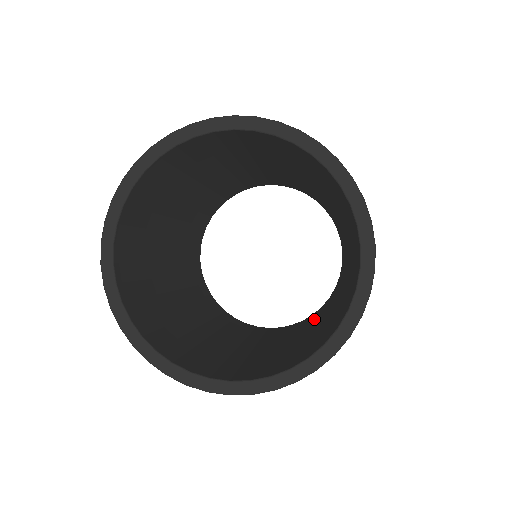
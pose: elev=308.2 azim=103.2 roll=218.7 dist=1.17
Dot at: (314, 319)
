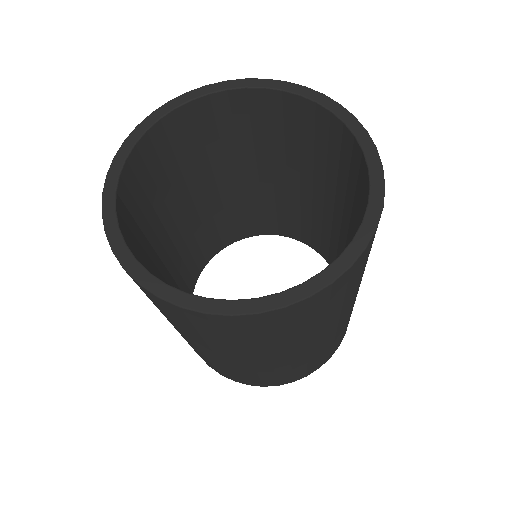
Dot at: occluded
